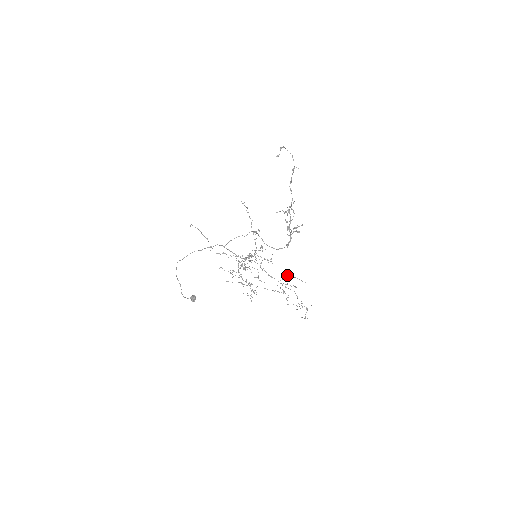
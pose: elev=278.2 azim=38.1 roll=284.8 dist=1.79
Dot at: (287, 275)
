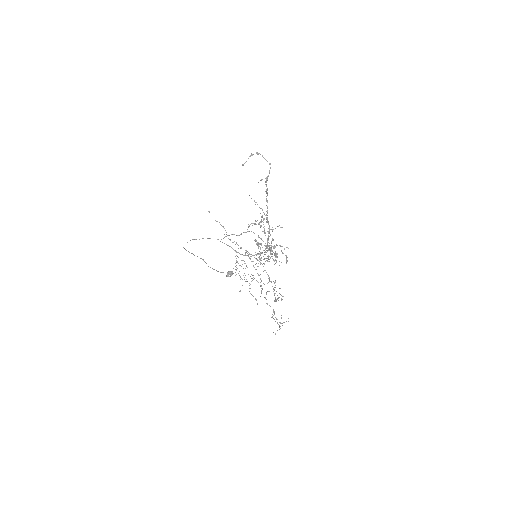
Dot at: (275, 285)
